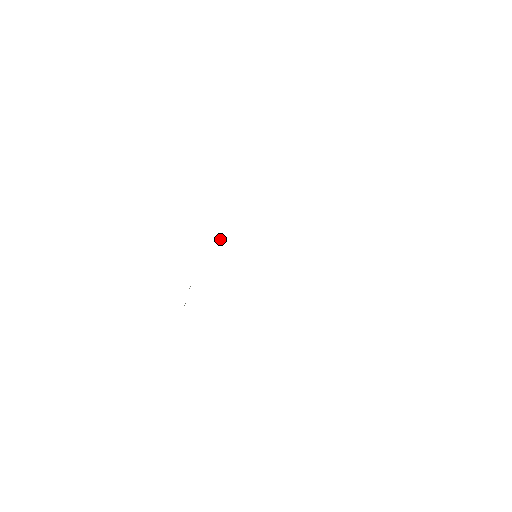
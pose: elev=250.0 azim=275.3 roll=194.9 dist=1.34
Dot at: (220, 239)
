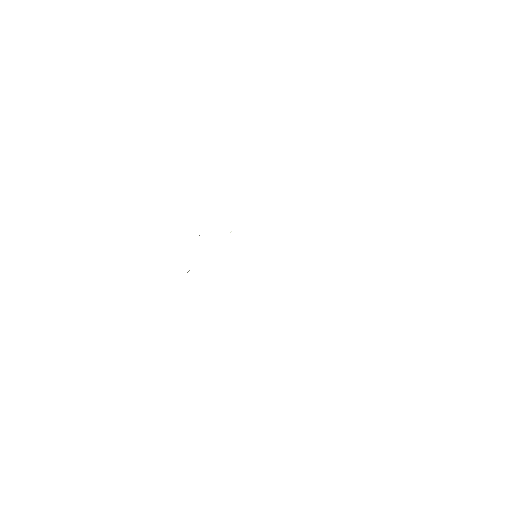
Dot at: (231, 231)
